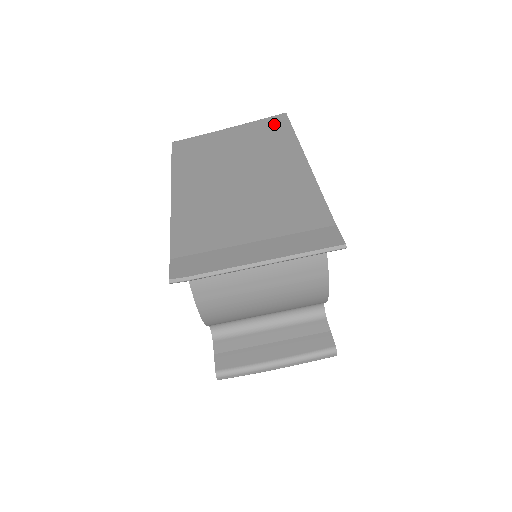
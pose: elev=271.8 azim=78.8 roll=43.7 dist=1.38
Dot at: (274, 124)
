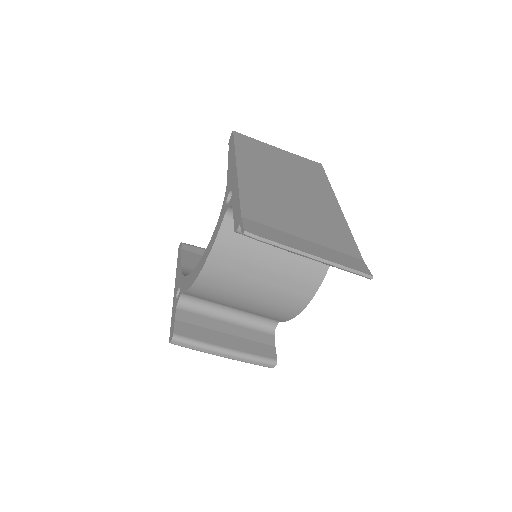
Dot at: (314, 166)
